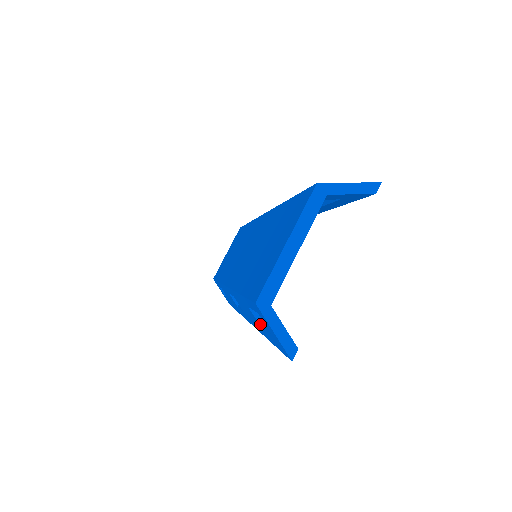
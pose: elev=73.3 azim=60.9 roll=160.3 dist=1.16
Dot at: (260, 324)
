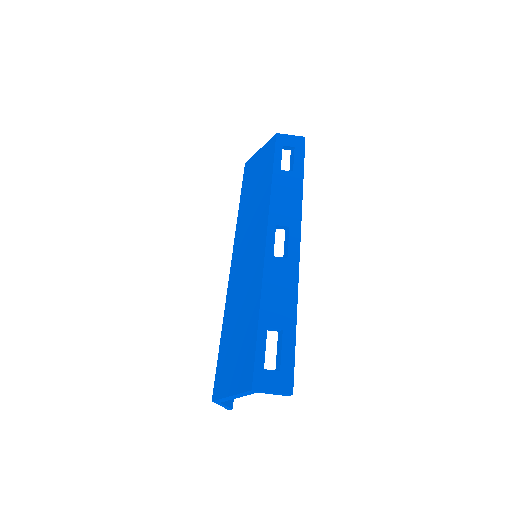
Dot at: occluded
